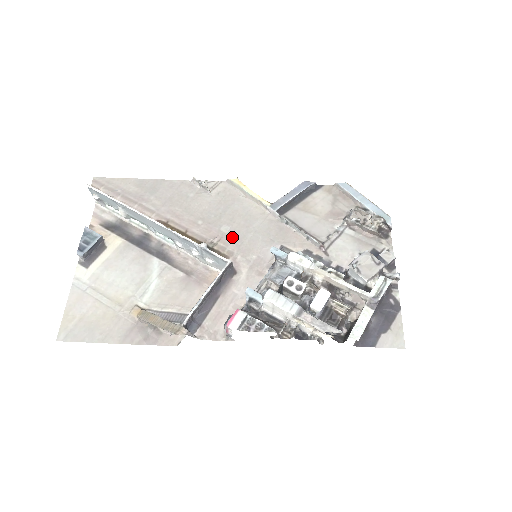
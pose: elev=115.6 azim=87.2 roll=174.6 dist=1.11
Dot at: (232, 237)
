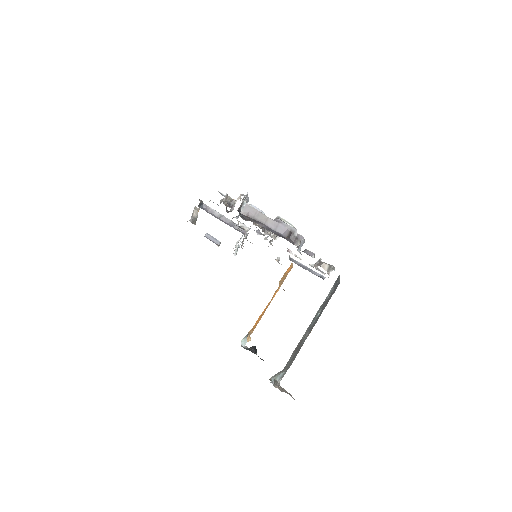
Dot at: occluded
